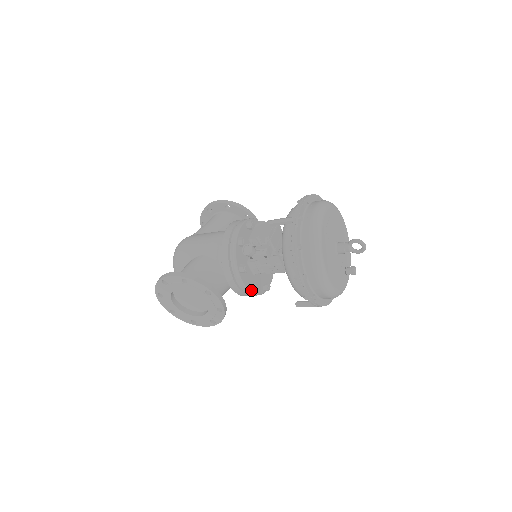
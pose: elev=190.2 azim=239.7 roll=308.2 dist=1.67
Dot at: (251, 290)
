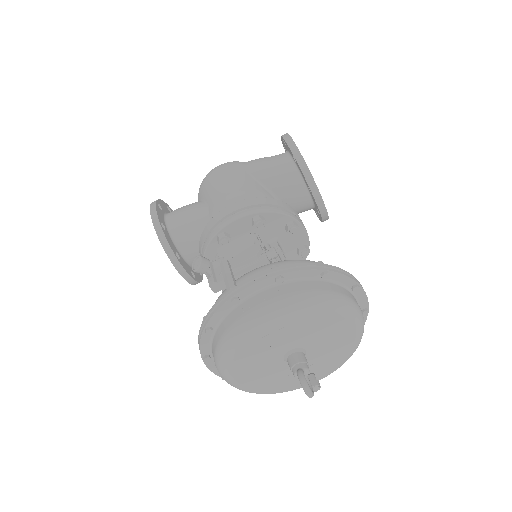
Dot at: occluded
